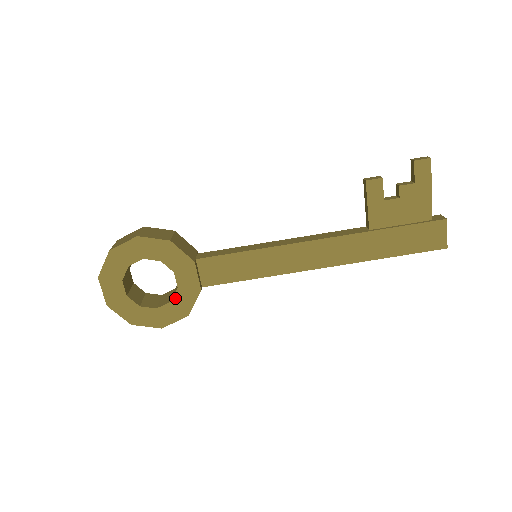
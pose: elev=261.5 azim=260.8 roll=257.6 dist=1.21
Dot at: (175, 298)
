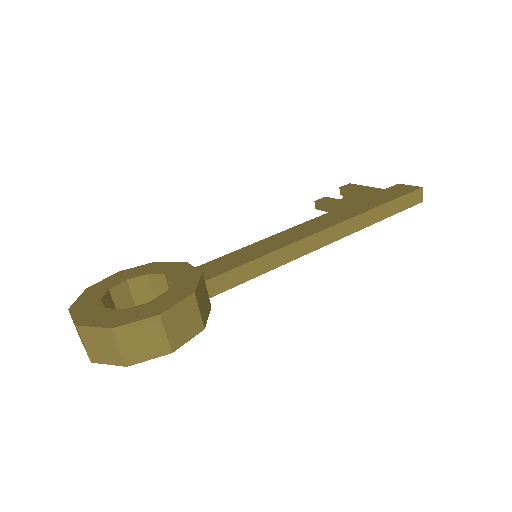
Dot at: (171, 288)
